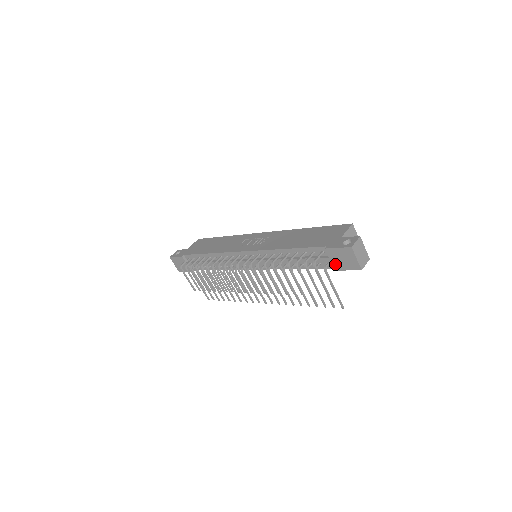
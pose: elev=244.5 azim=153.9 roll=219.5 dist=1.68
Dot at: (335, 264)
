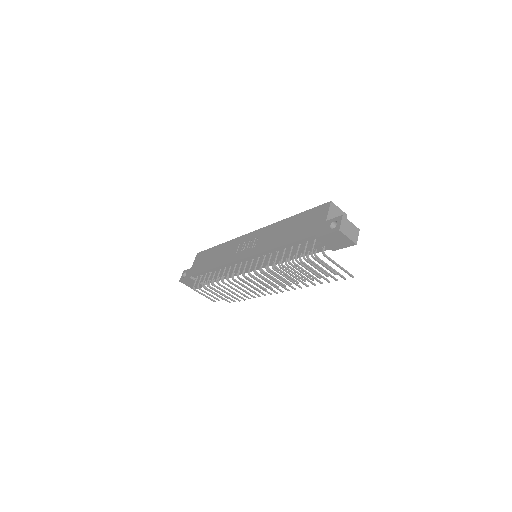
Dot at: (330, 247)
